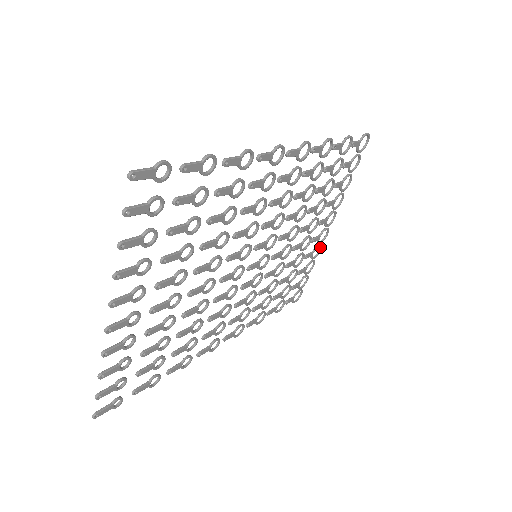
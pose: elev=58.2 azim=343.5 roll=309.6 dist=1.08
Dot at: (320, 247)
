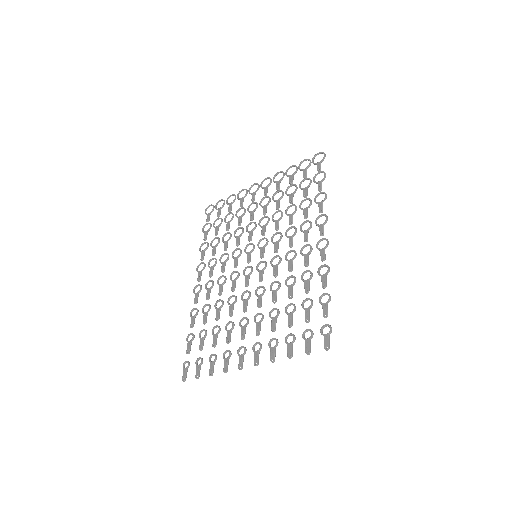
Dot at: occluded
